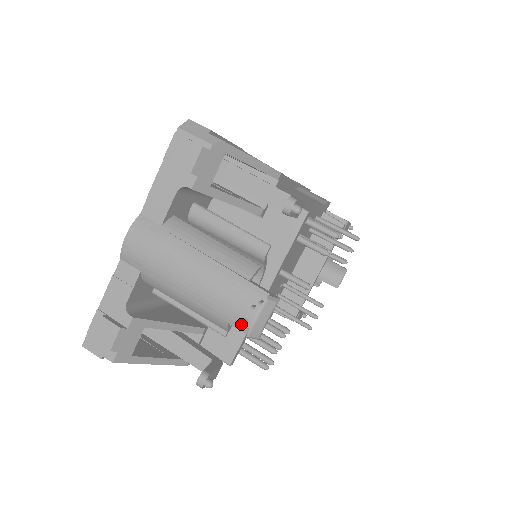
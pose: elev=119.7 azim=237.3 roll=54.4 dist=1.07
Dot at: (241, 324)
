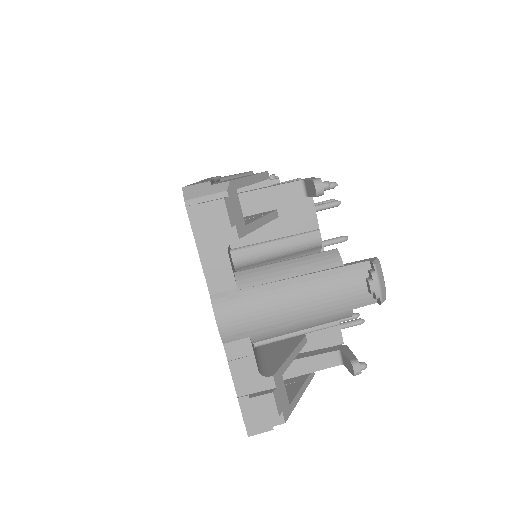
Dot at: (366, 300)
